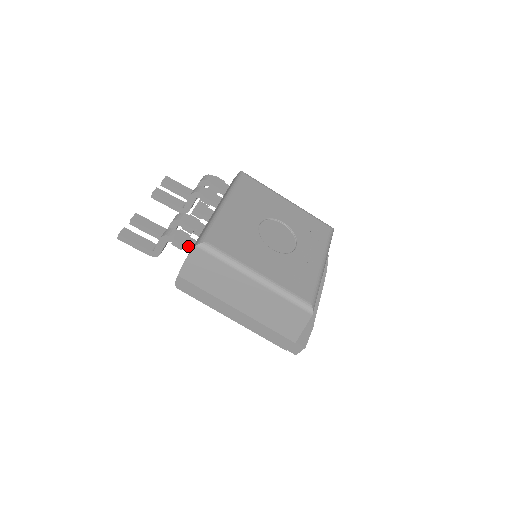
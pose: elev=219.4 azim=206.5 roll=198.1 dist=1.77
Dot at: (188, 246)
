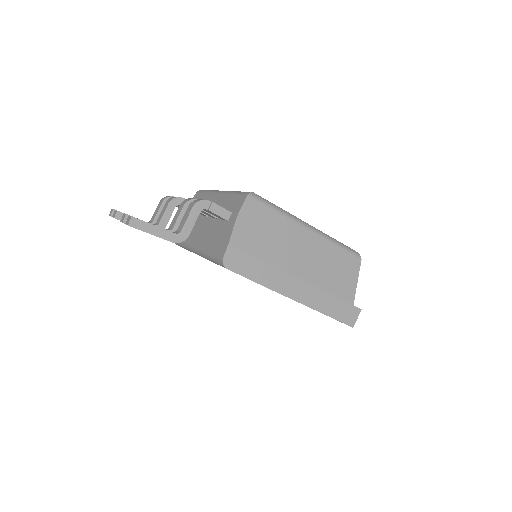
Dot at: (227, 210)
